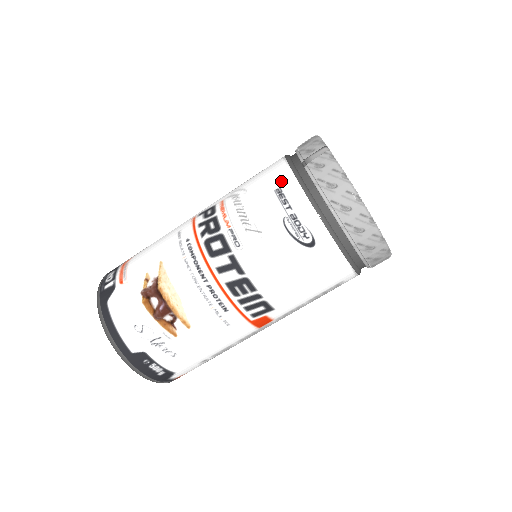
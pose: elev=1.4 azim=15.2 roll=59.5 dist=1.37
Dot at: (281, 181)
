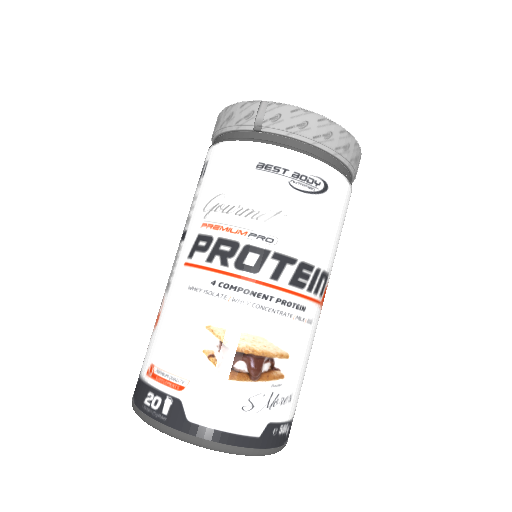
Dot at: (253, 157)
